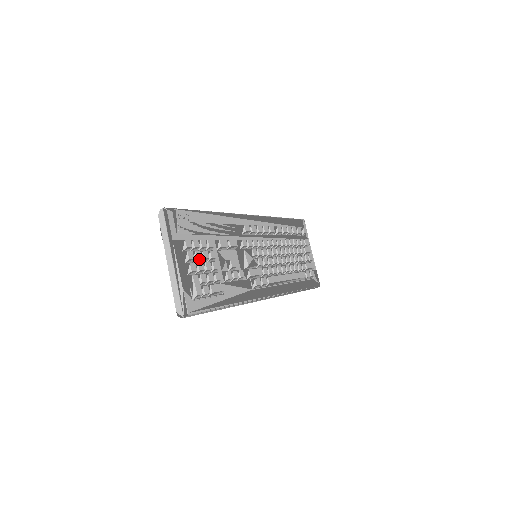
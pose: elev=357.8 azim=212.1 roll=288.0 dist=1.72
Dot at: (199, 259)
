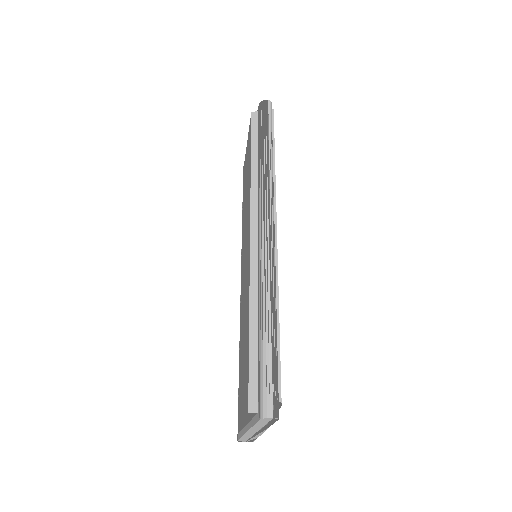
Dot at: occluded
